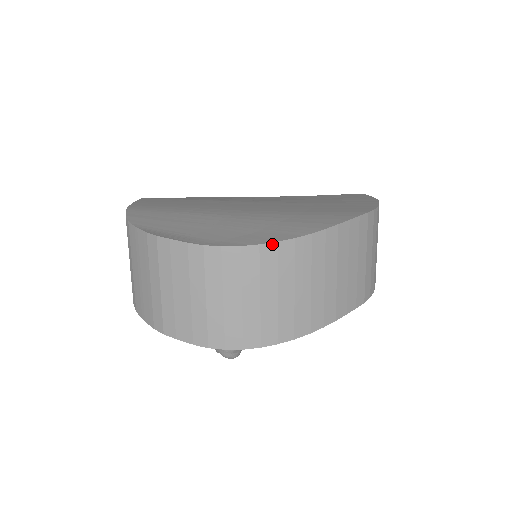
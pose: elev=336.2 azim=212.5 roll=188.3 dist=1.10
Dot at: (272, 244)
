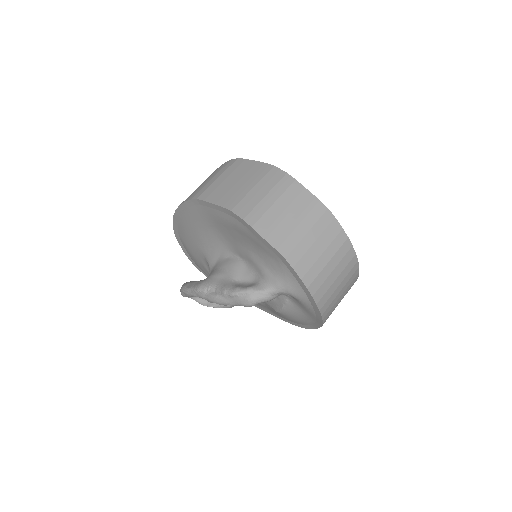
Dot at: (358, 265)
